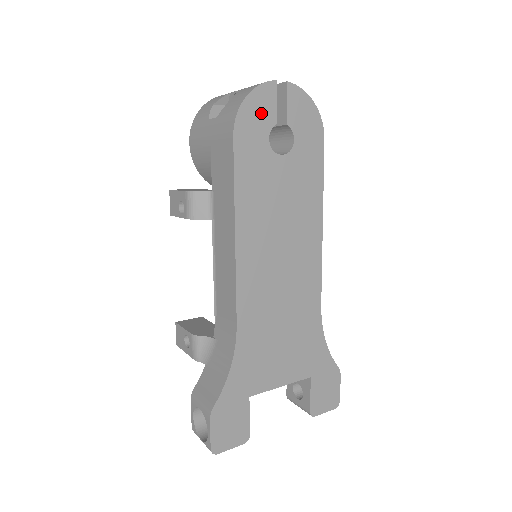
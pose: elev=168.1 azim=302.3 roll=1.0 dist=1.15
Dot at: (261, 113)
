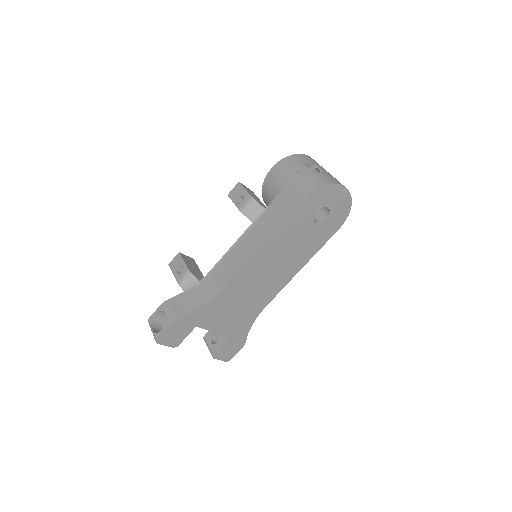
Dot at: (324, 197)
